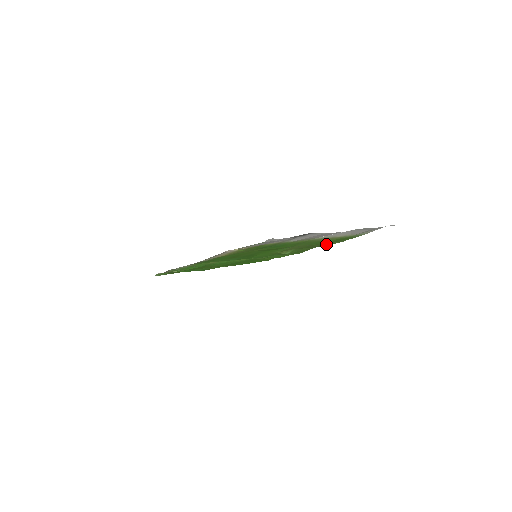
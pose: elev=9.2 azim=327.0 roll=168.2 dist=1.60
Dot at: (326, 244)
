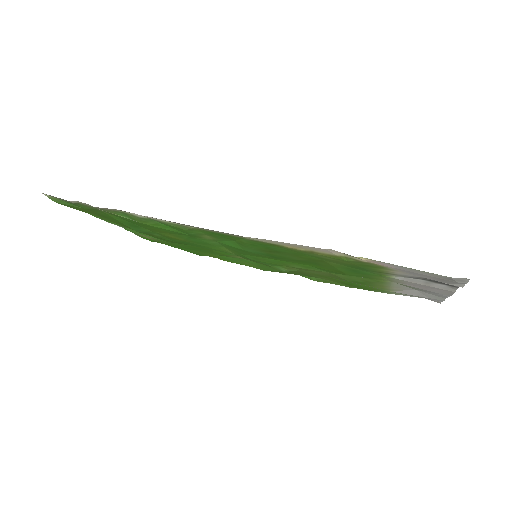
Dot at: (327, 280)
